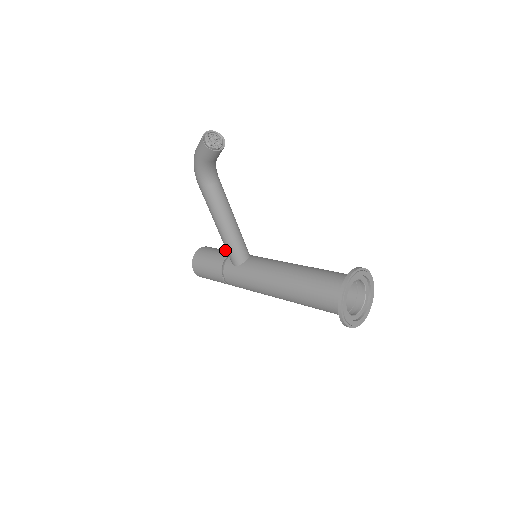
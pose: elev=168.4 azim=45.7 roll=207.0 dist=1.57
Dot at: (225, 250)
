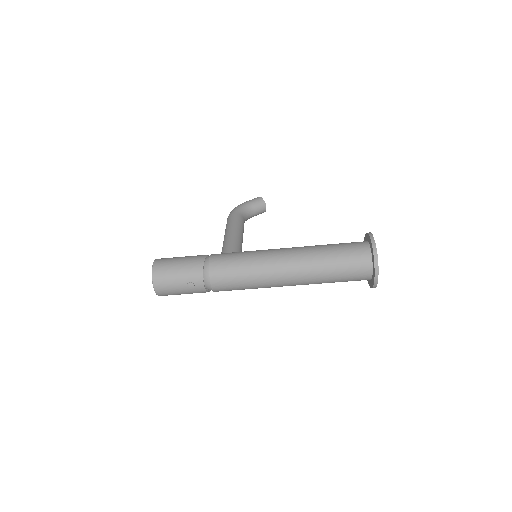
Dot at: occluded
